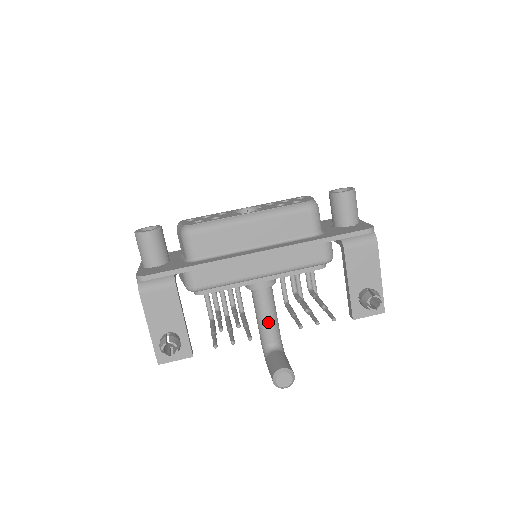
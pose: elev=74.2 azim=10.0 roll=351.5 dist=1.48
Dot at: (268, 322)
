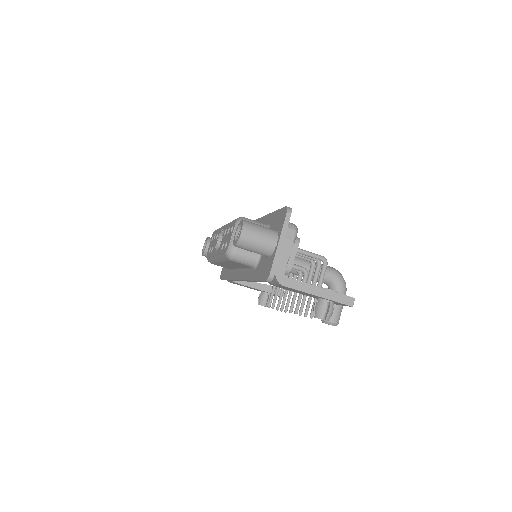
Dot at: occluded
